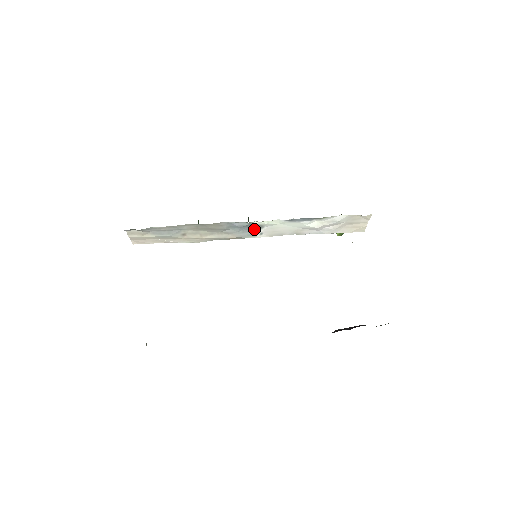
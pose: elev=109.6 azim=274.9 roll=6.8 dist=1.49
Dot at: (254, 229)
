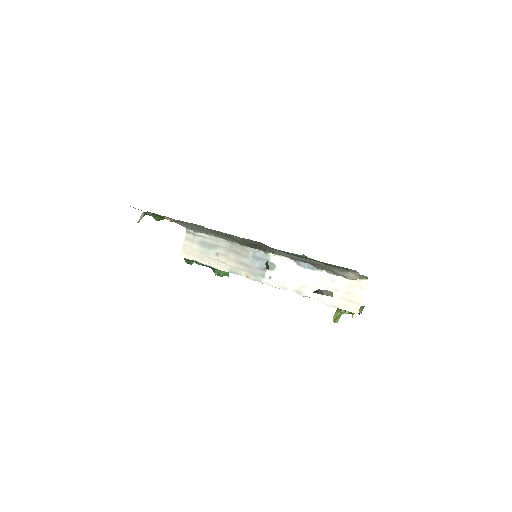
Dot at: (267, 270)
